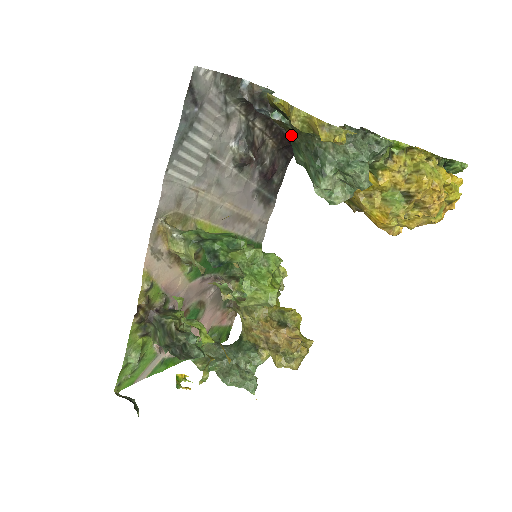
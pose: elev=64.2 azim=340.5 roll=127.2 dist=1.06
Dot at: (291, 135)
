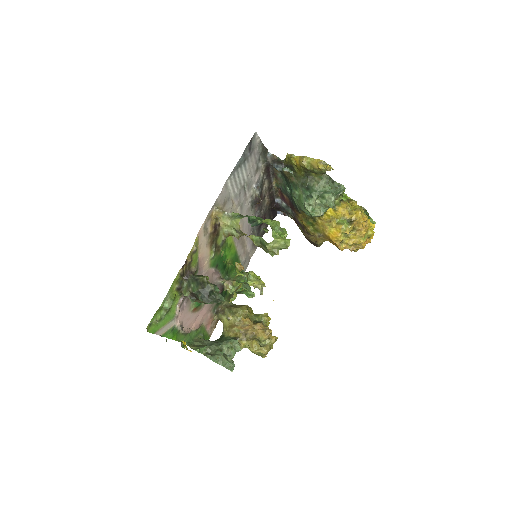
Dot at: (293, 180)
